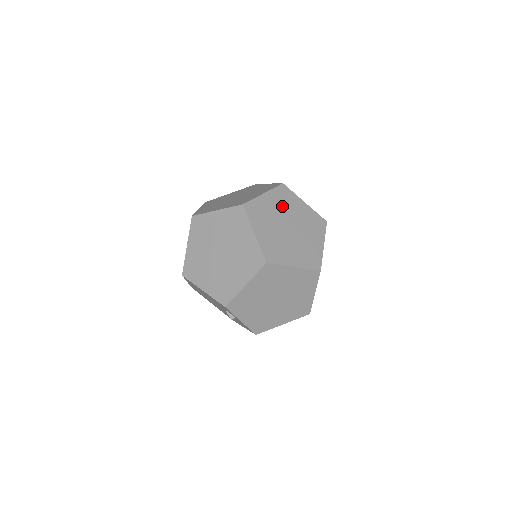
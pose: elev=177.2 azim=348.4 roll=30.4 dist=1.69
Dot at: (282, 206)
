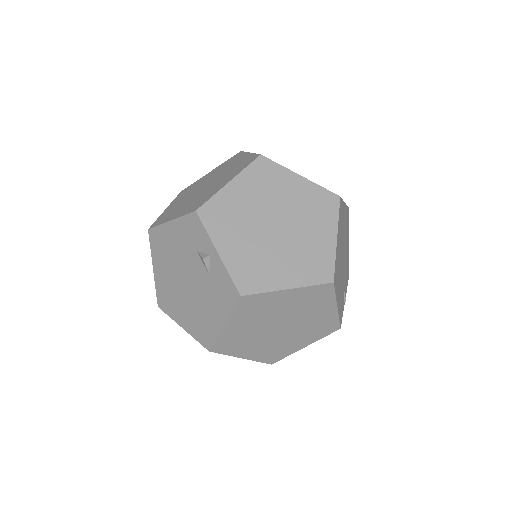
Dot at: occluded
